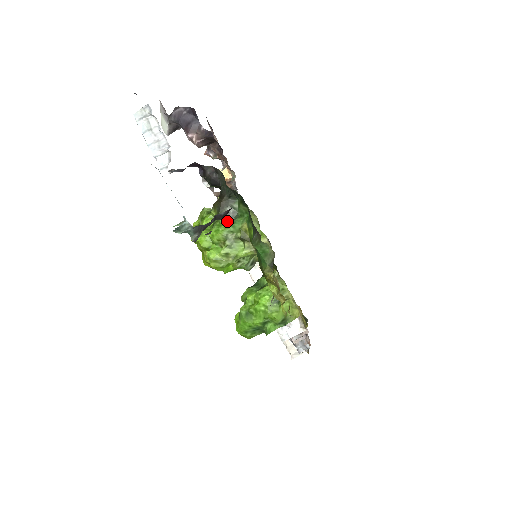
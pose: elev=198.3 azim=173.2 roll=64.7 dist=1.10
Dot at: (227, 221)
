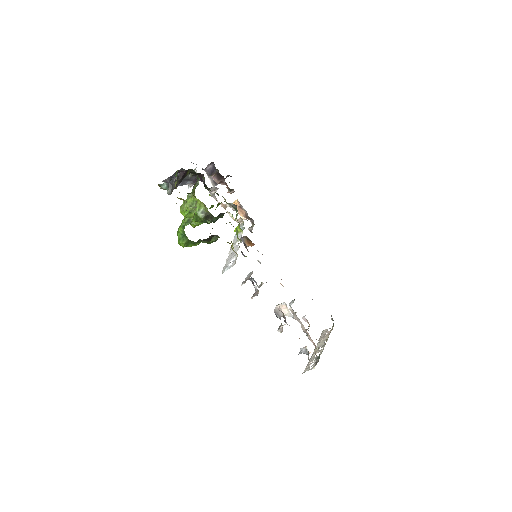
Dot at: occluded
